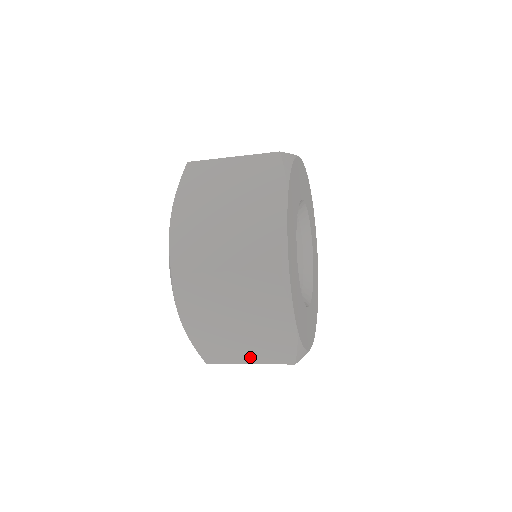
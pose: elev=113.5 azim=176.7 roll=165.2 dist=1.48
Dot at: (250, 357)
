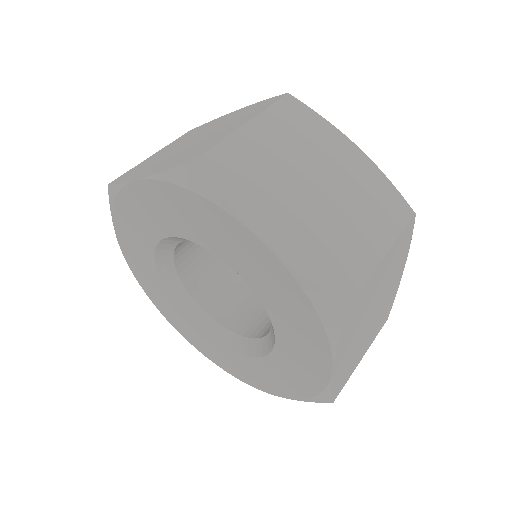
Dot at: (365, 349)
